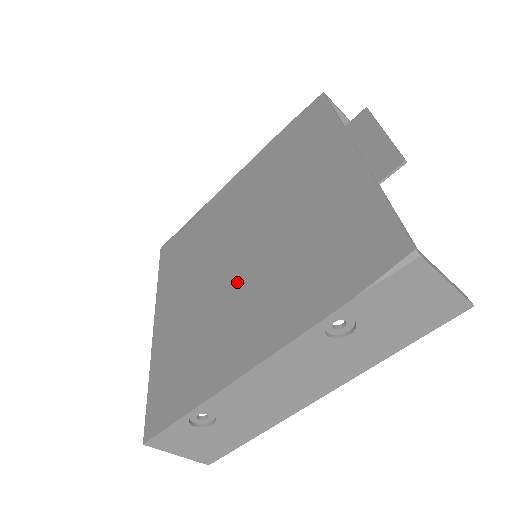
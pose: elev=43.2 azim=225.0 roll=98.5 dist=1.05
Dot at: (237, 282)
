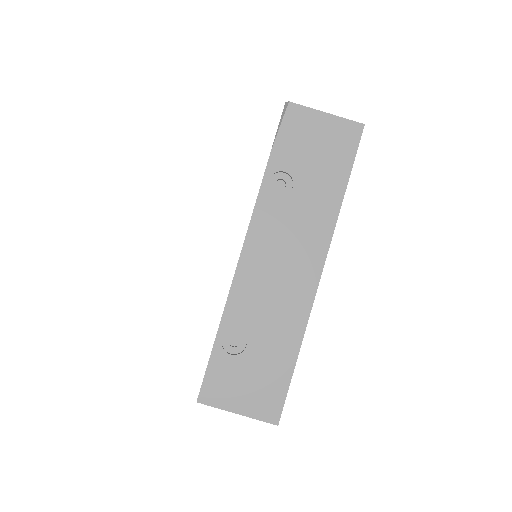
Dot at: occluded
